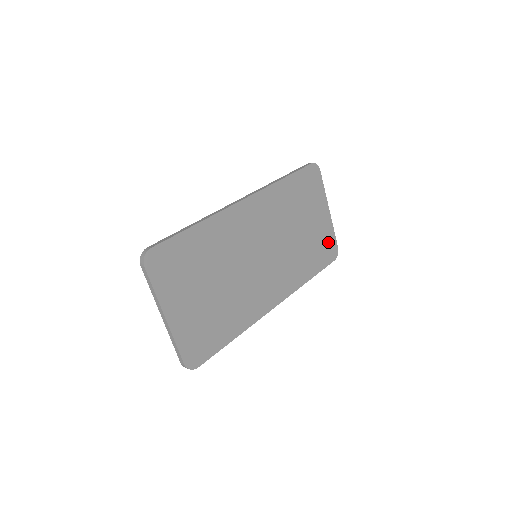
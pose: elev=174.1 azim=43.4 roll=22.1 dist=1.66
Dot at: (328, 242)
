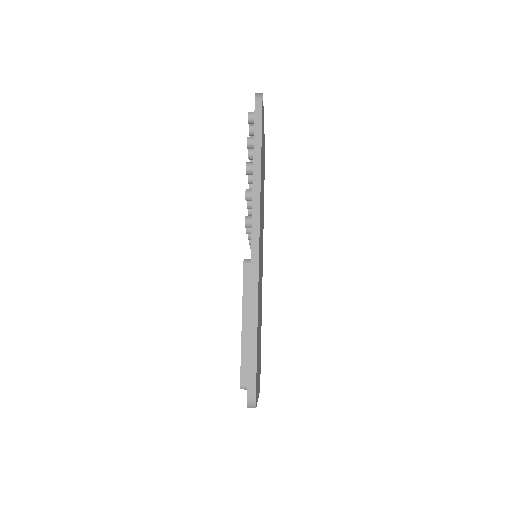
Dot at: (264, 154)
